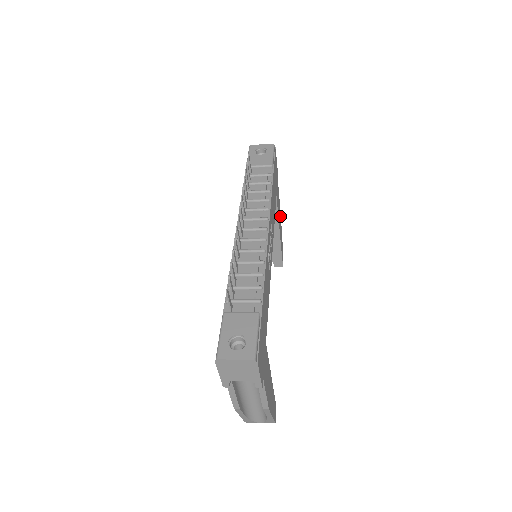
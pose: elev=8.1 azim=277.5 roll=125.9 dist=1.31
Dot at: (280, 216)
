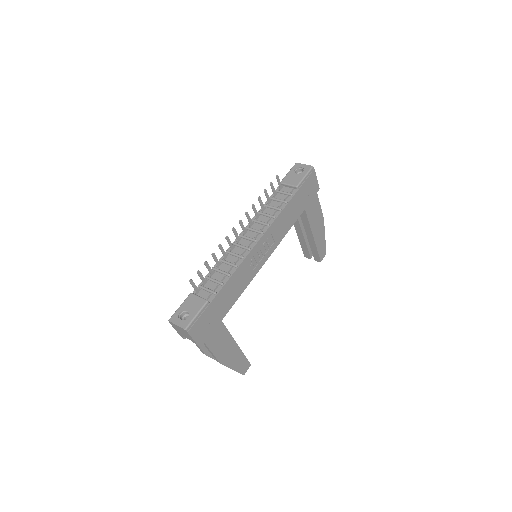
Dot at: (321, 222)
